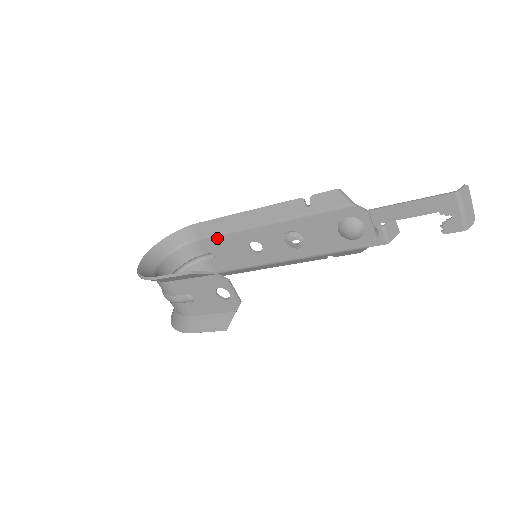
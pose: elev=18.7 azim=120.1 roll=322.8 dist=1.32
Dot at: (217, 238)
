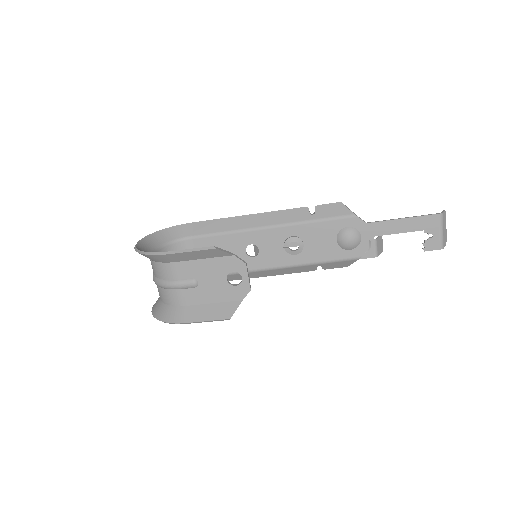
Dot at: (214, 237)
